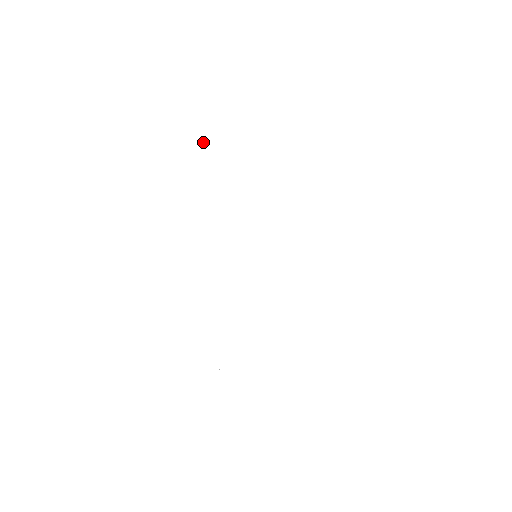
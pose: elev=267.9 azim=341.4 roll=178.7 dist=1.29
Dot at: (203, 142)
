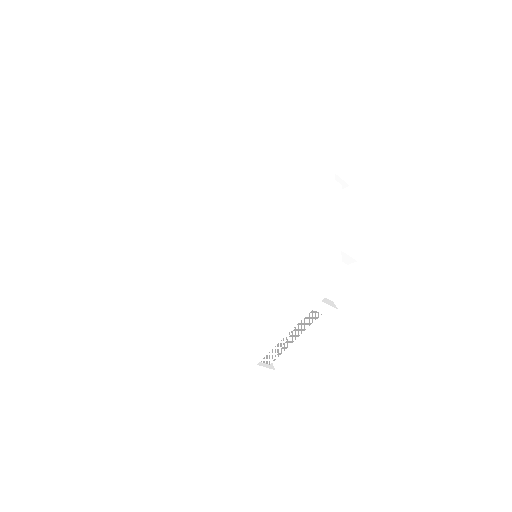
Dot at: (222, 154)
